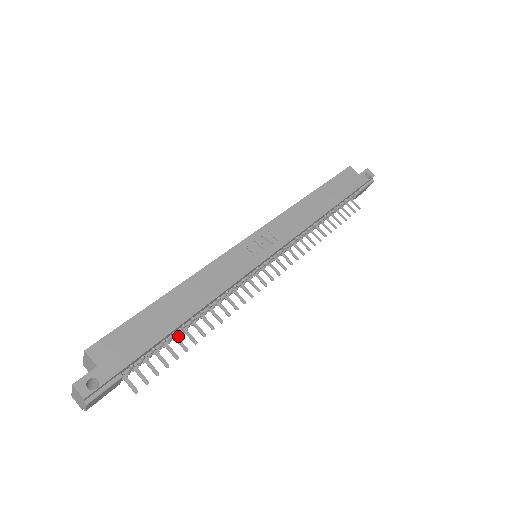
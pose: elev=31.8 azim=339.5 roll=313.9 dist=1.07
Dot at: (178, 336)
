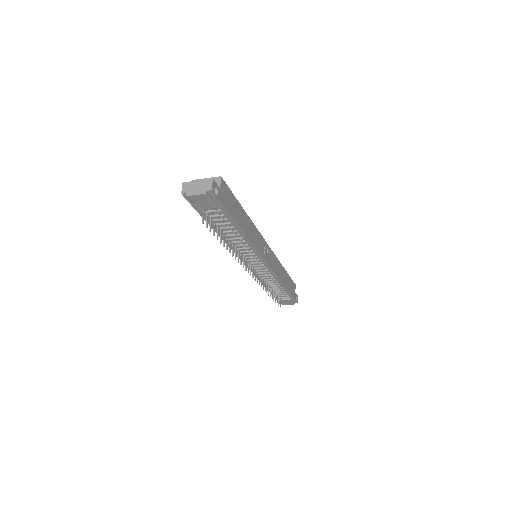
Dot at: (222, 232)
